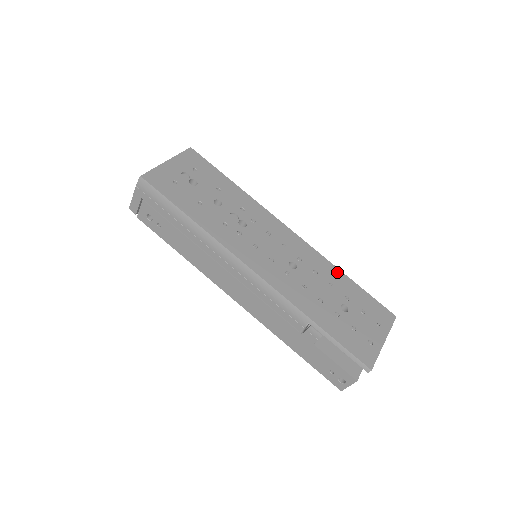
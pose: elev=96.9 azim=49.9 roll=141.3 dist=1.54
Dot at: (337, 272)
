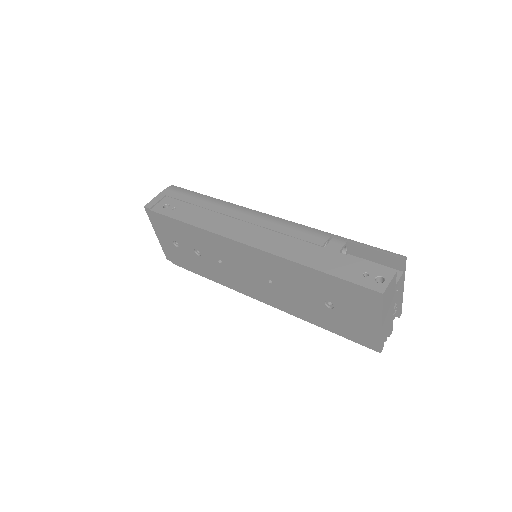
Dot at: occluded
